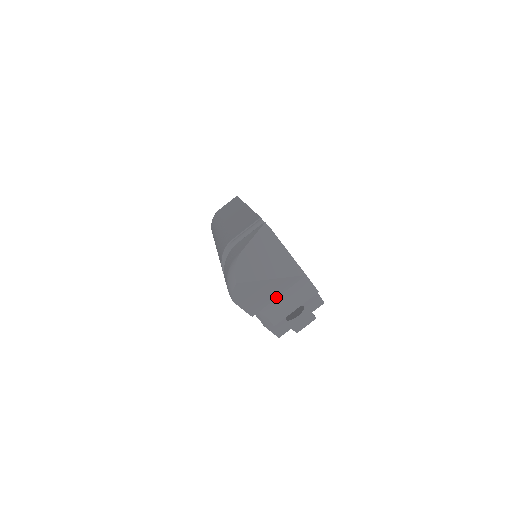
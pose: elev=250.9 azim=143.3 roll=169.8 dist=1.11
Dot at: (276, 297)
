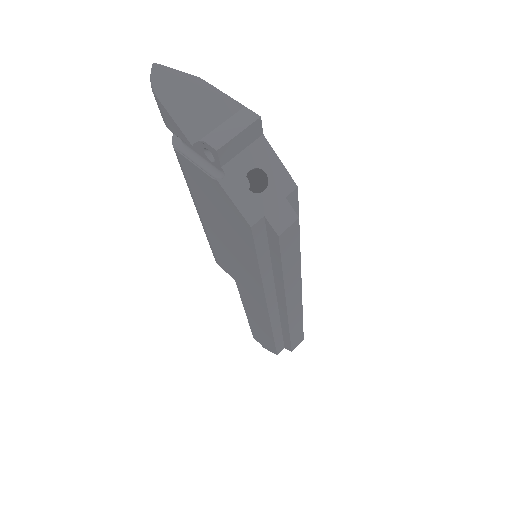
Dot at: (216, 126)
